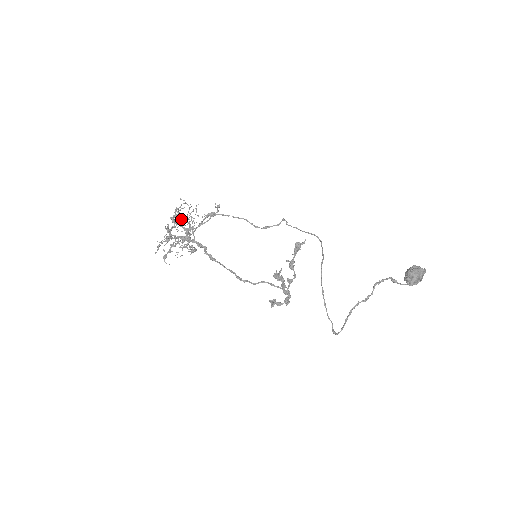
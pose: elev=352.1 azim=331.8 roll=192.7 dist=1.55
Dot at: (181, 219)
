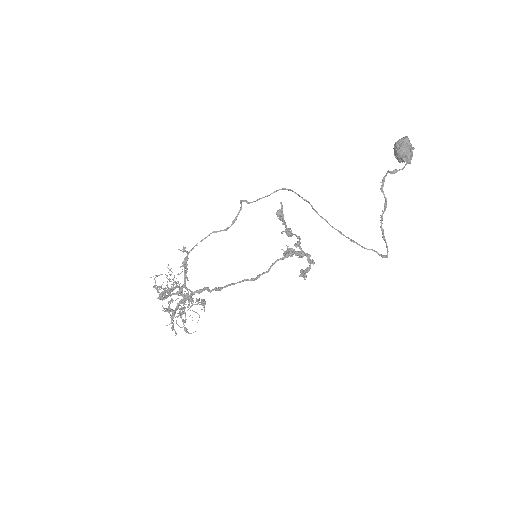
Dot at: (168, 291)
